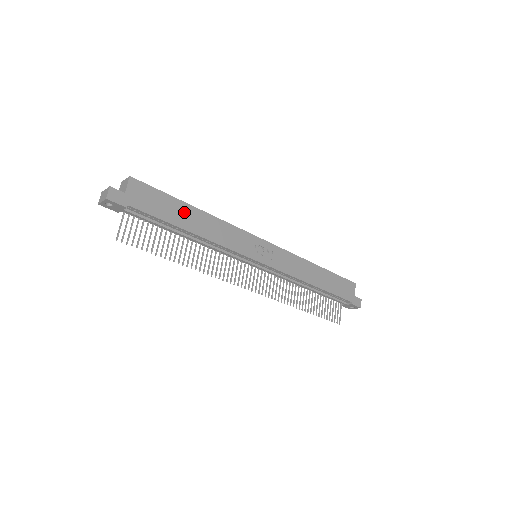
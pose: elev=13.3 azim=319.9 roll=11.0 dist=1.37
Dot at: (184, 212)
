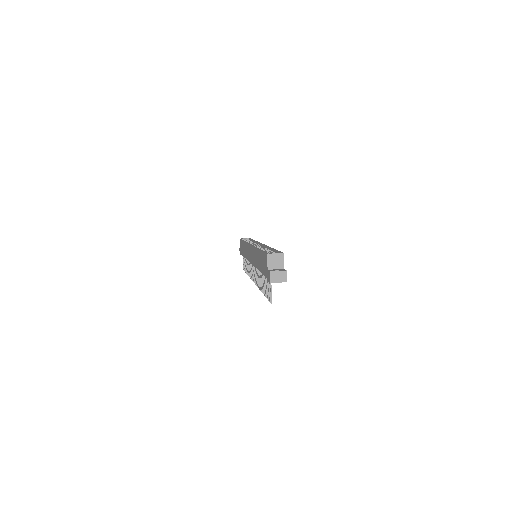
Dot at: occluded
